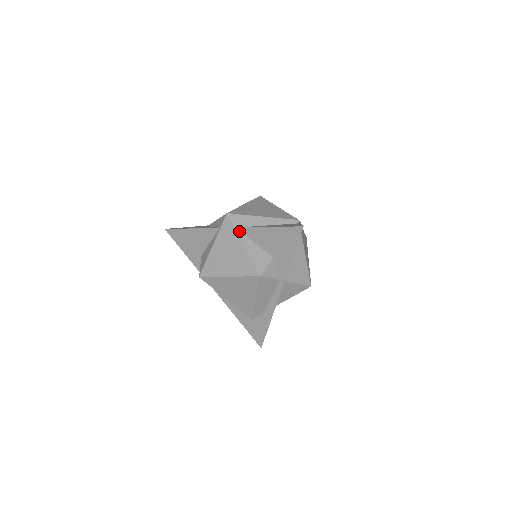
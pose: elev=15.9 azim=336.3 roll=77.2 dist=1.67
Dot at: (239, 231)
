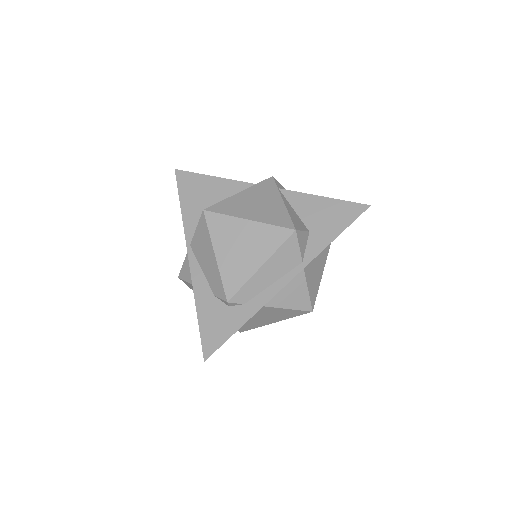
Dot at: (281, 192)
